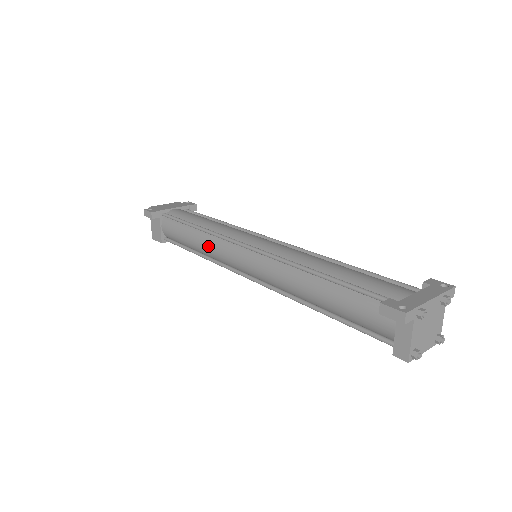
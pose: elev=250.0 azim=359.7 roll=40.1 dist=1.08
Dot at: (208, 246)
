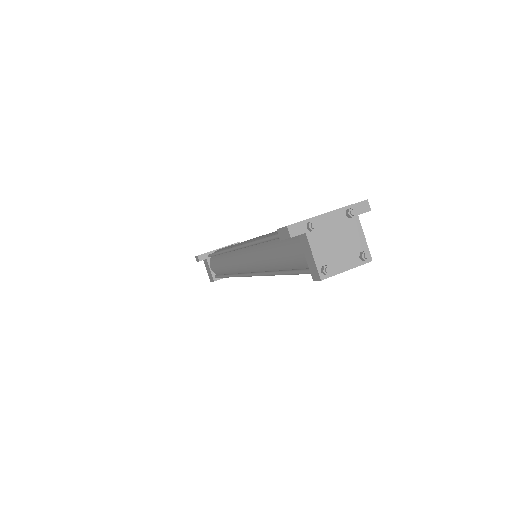
Dot at: (227, 263)
